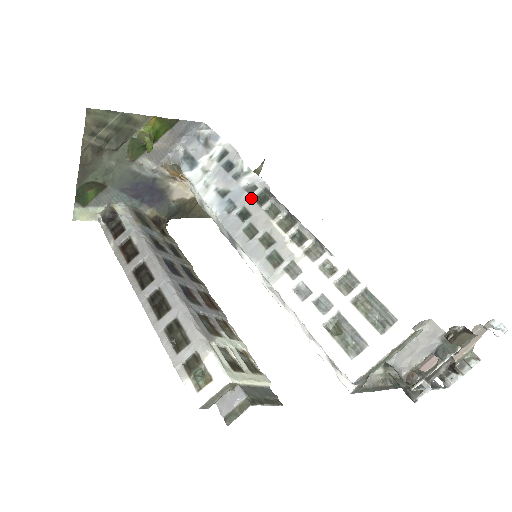
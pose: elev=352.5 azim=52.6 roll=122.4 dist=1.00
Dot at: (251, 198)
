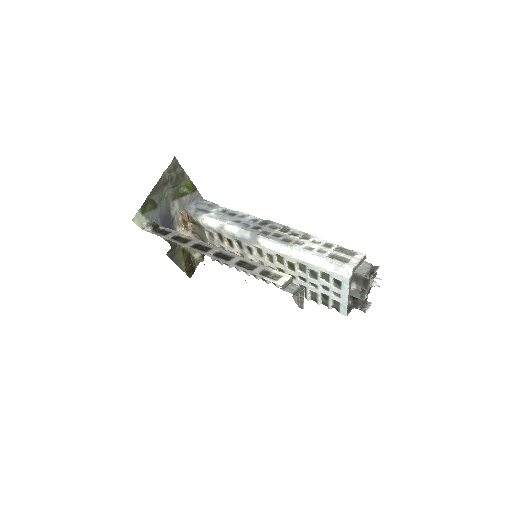
Dot at: (257, 223)
